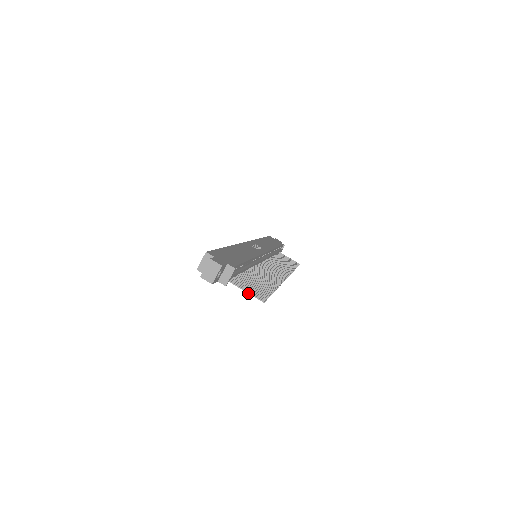
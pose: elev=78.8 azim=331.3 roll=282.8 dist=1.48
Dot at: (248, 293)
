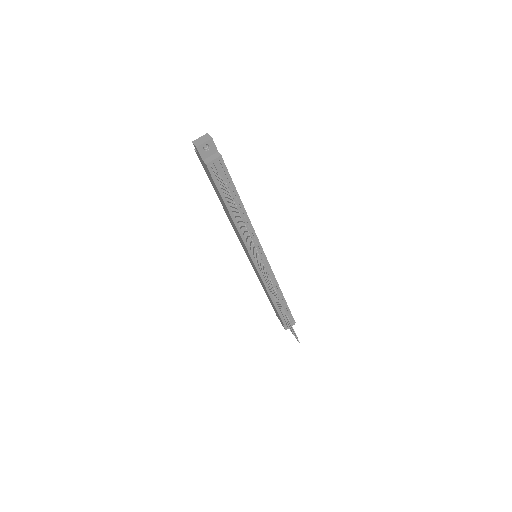
Dot at: (219, 176)
